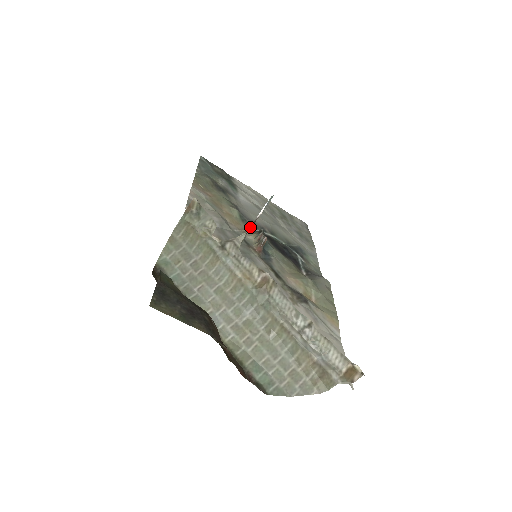
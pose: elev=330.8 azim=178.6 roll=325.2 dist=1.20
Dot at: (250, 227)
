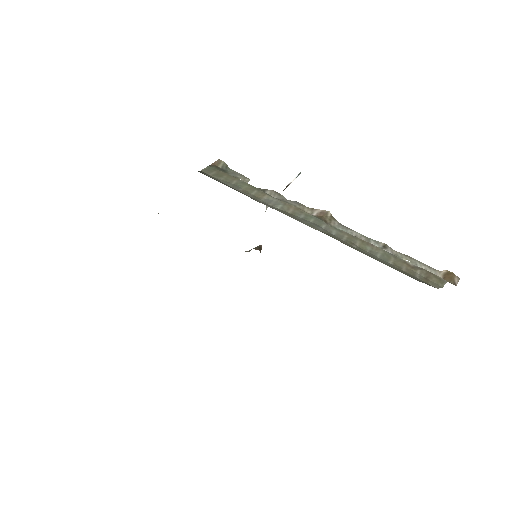
Dot at: (284, 189)
